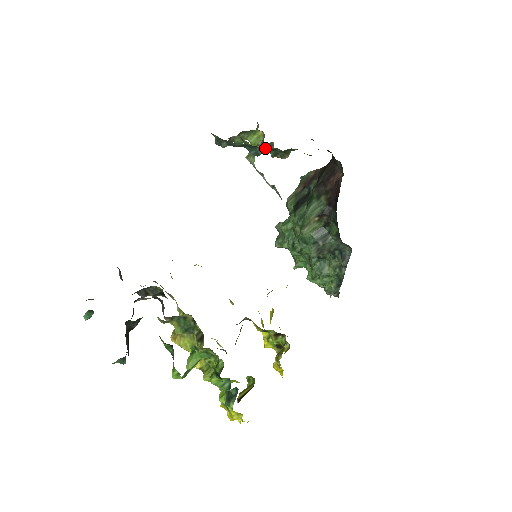
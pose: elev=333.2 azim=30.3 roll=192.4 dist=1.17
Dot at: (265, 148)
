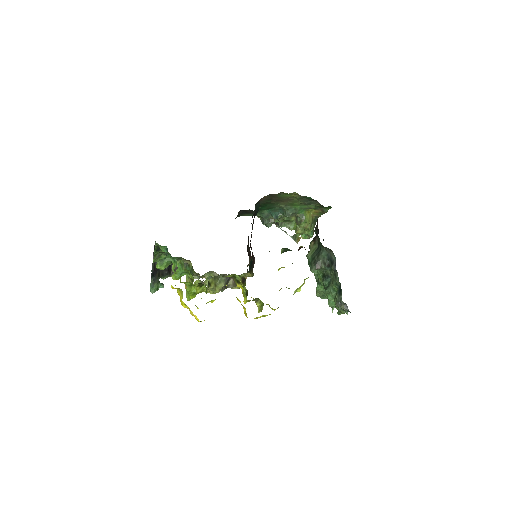
Dot at: (277, 210)
